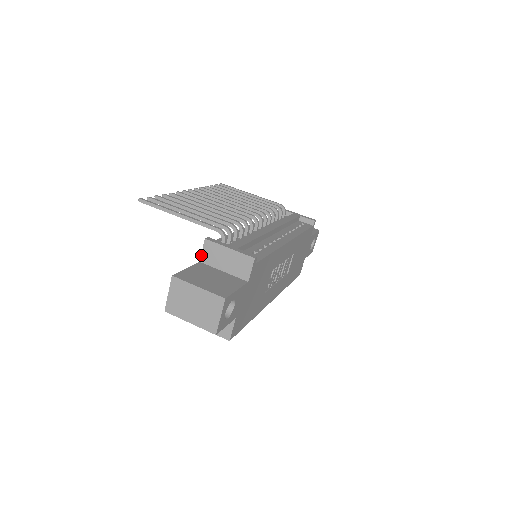
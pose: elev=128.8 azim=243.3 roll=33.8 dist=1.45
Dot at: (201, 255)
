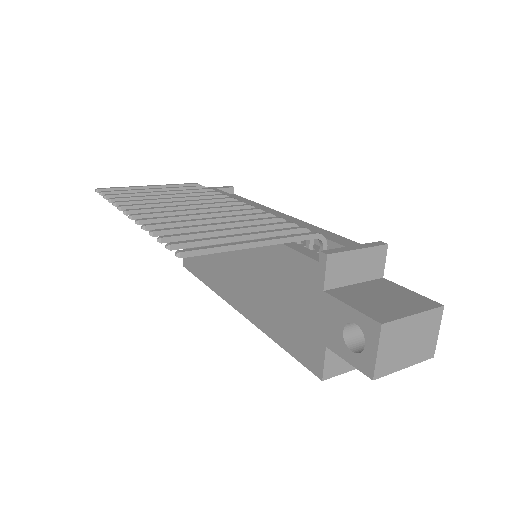
Dot at: (325, 280)
